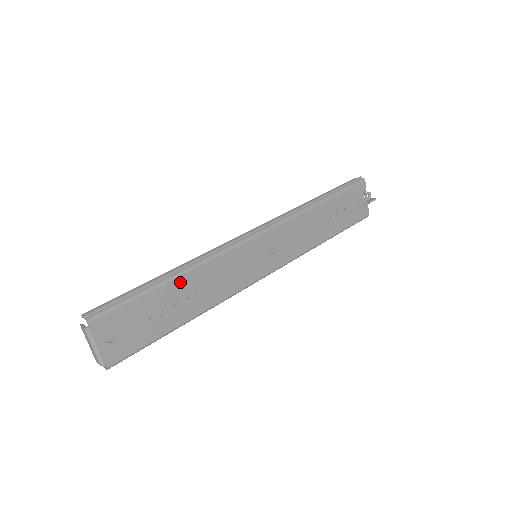
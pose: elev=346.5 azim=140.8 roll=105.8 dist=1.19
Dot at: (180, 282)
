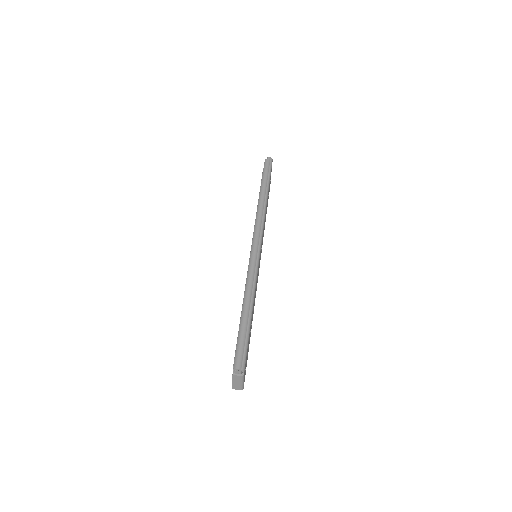
Dot at: occluded
